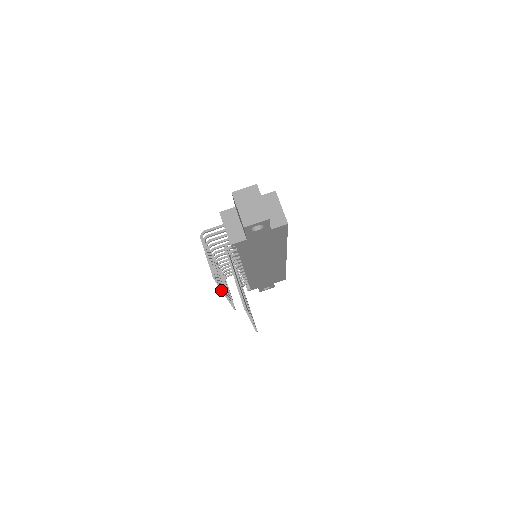
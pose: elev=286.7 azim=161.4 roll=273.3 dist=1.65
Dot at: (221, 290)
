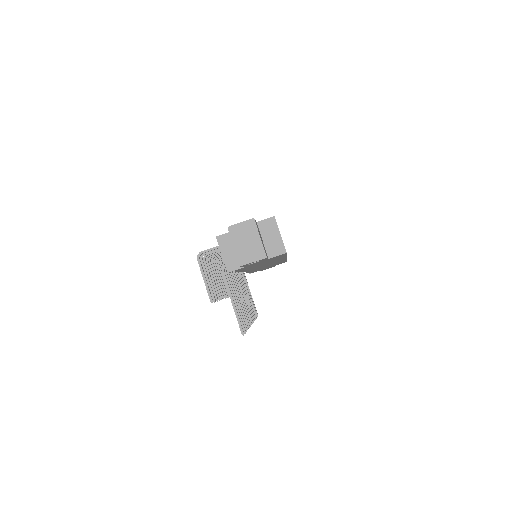
Dot at: (220, 299)
